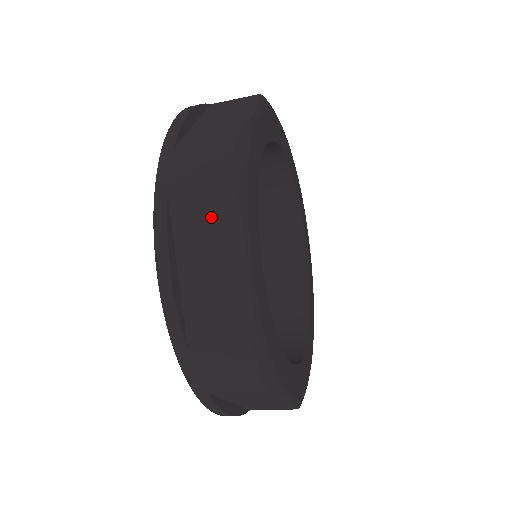
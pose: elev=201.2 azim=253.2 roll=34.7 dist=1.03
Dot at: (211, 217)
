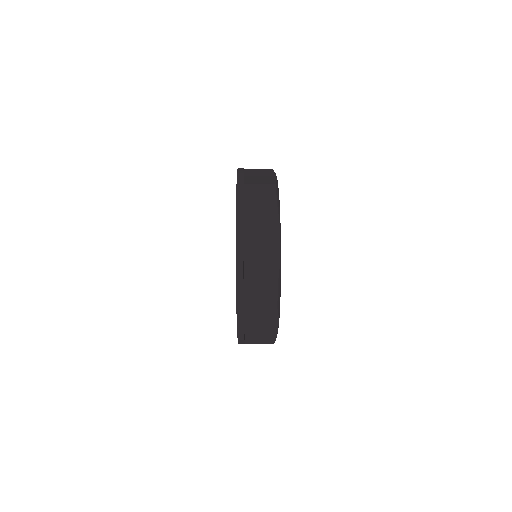
Dot at: (264, 315)
